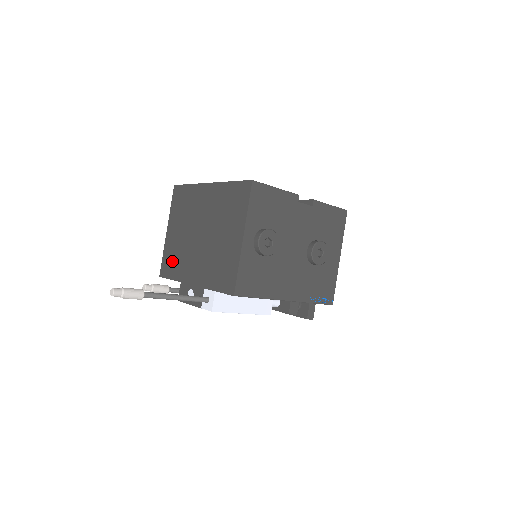
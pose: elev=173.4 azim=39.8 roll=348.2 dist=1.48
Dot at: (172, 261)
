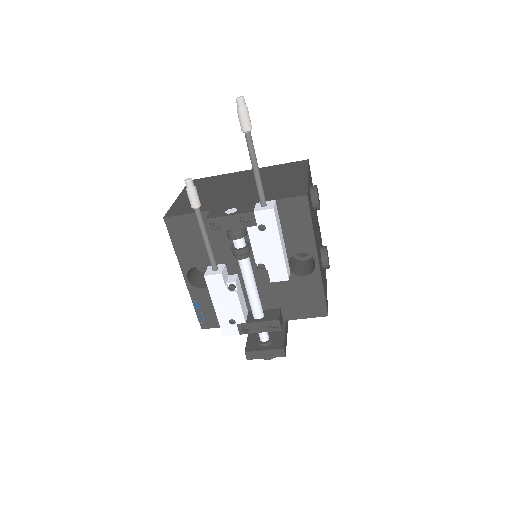
Dot at: occluded
